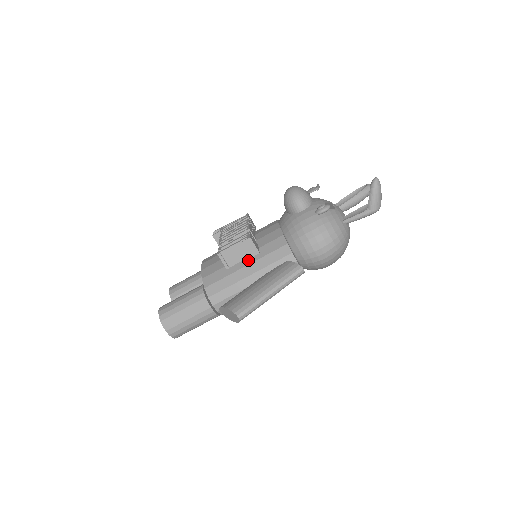
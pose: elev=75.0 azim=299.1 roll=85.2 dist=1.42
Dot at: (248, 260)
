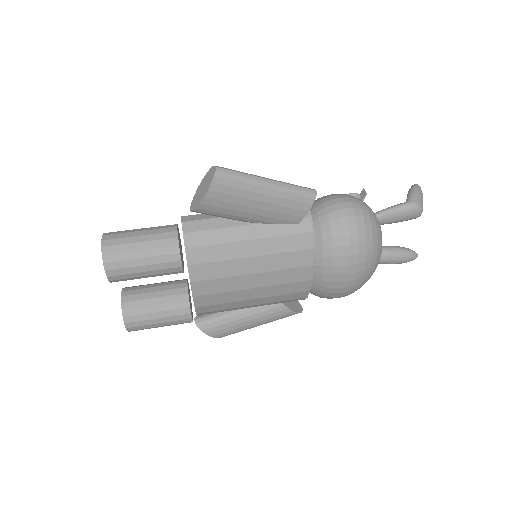
Dot at: occluded
